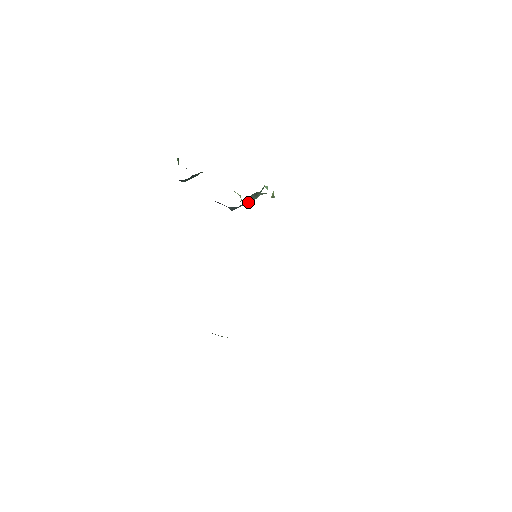
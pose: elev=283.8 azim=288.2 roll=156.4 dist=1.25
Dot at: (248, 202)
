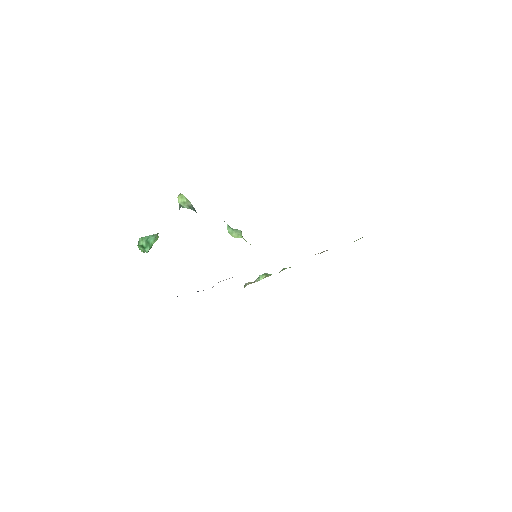
Dot at: occluded
